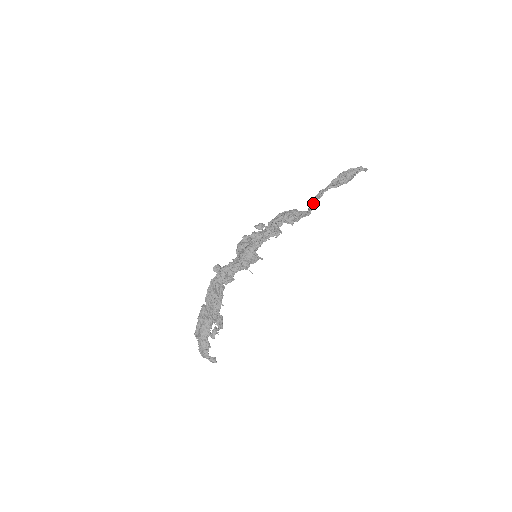
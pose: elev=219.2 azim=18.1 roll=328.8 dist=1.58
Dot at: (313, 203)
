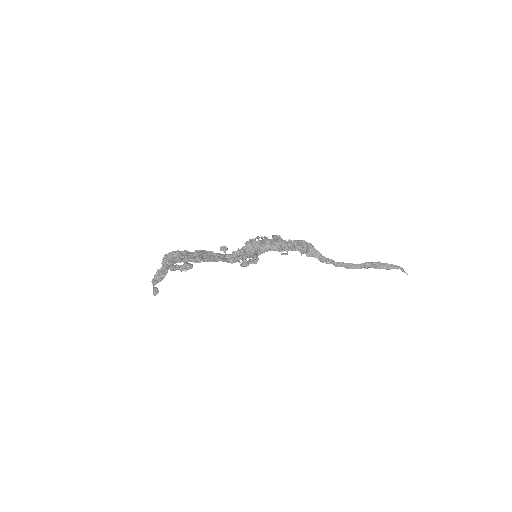
Dot at: (335, 263)
